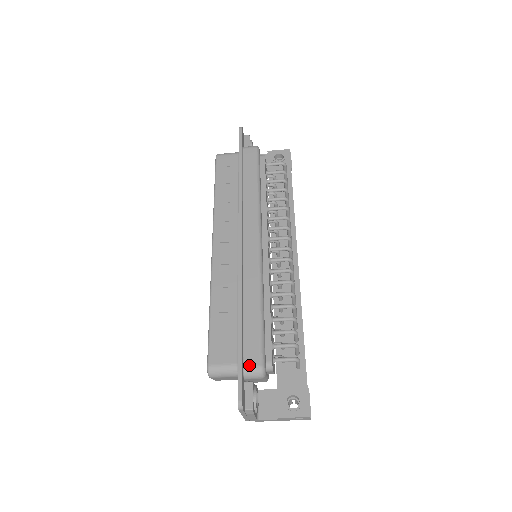
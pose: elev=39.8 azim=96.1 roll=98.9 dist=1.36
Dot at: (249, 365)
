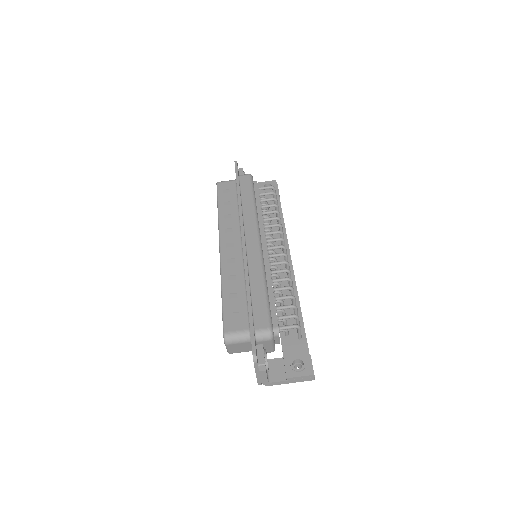
Dot at: (259, 328)
